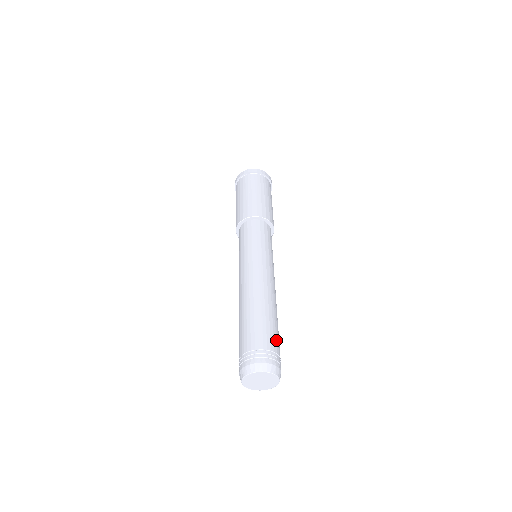
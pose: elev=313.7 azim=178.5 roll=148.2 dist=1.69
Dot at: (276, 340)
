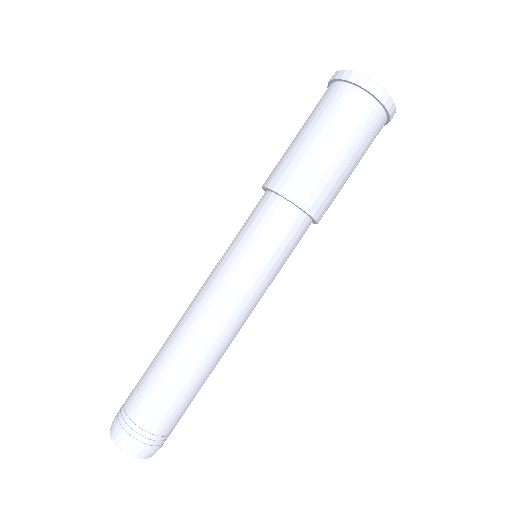
Dot at: (175, 417)
